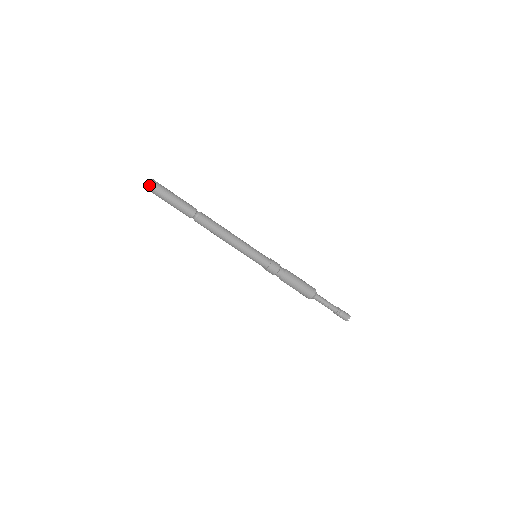
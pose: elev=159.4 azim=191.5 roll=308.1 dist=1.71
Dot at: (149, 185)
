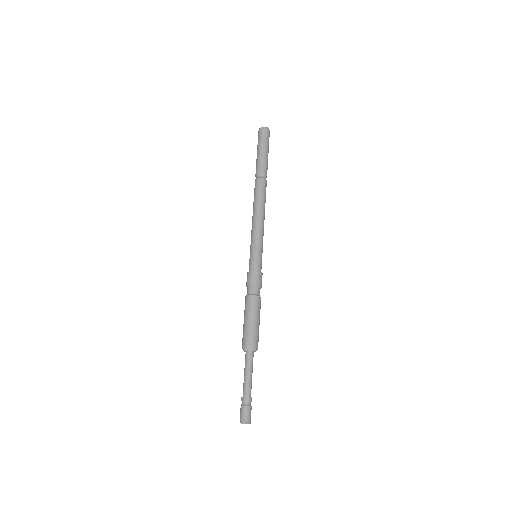
Dot at: (261, 128)
